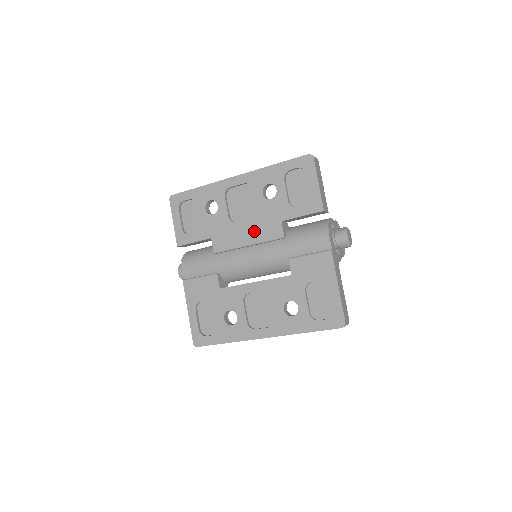
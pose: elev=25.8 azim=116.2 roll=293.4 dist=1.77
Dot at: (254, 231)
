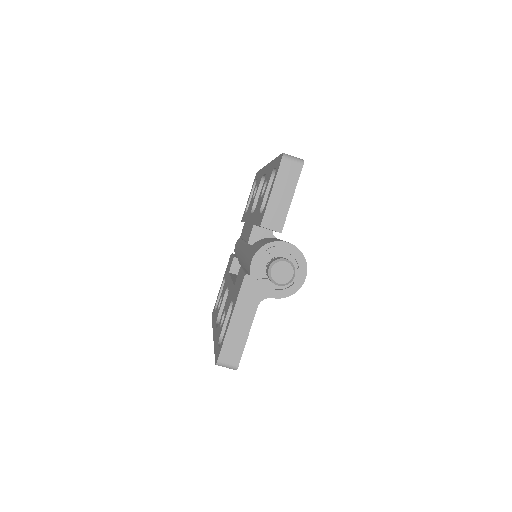
Dot at: occluded
